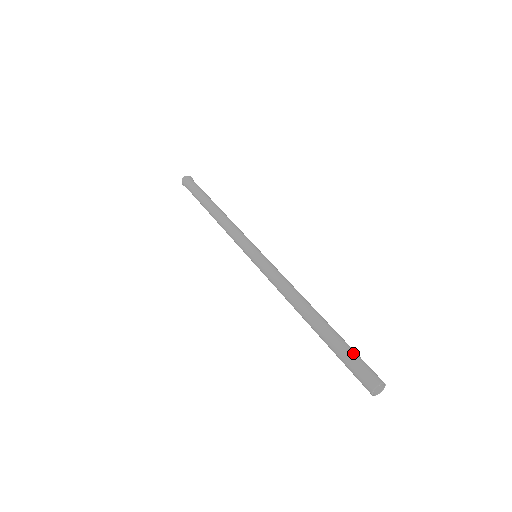
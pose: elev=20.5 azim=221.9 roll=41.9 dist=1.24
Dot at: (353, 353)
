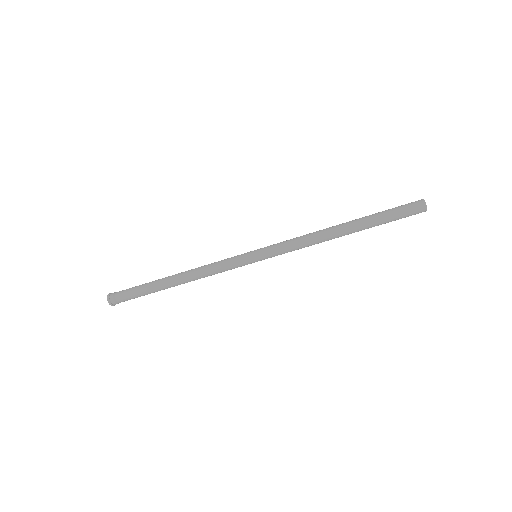
Dot at: occluded
